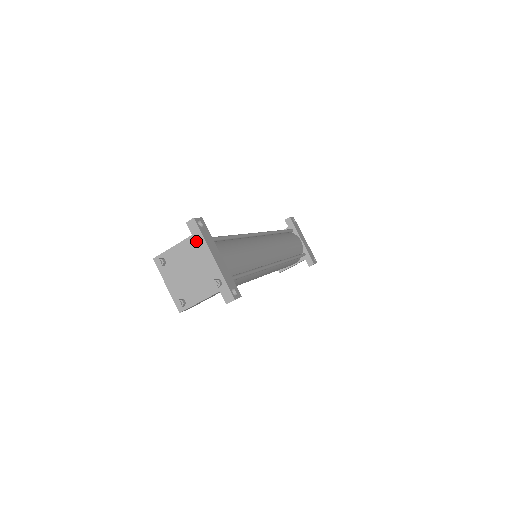
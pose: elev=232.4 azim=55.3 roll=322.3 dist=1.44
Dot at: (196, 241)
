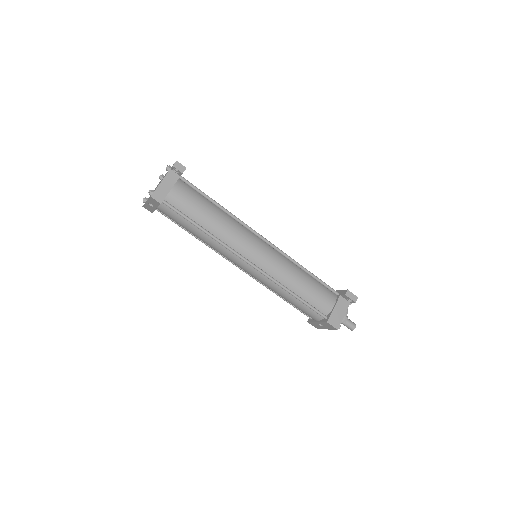
Dot at: (160, 175)
